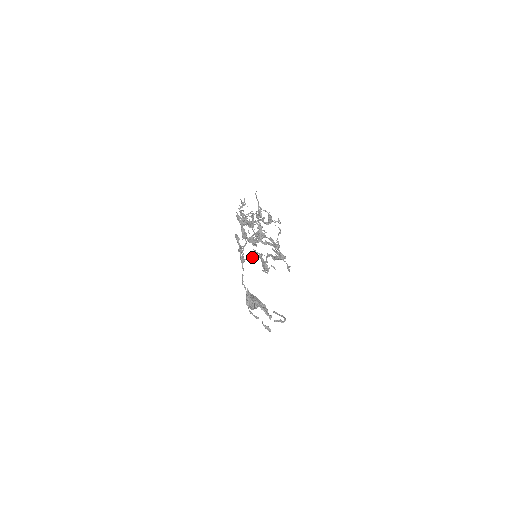
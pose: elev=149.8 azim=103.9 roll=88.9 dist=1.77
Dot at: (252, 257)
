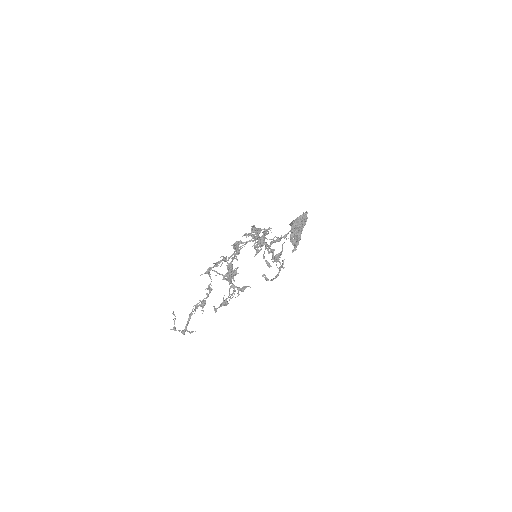
Dot at: (208, 286)
